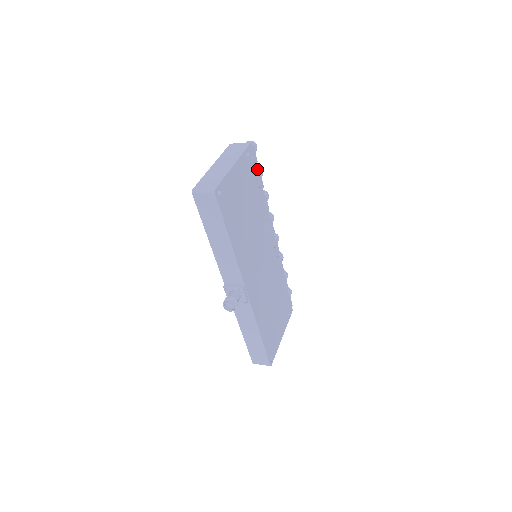
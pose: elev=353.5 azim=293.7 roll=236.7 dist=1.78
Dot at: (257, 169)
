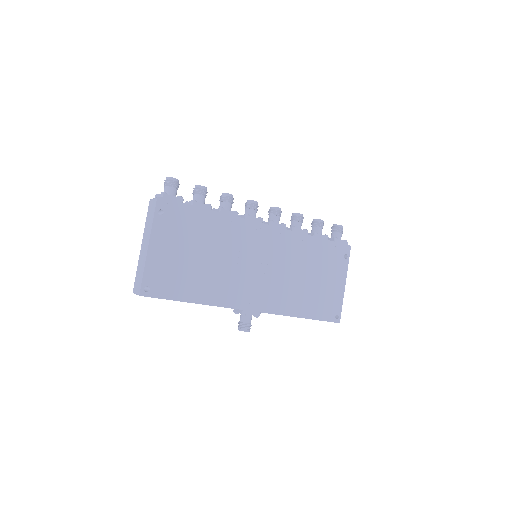
Dot at: (187, 206)
